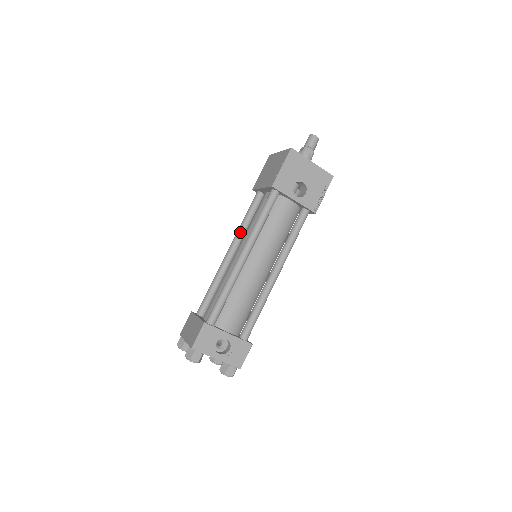
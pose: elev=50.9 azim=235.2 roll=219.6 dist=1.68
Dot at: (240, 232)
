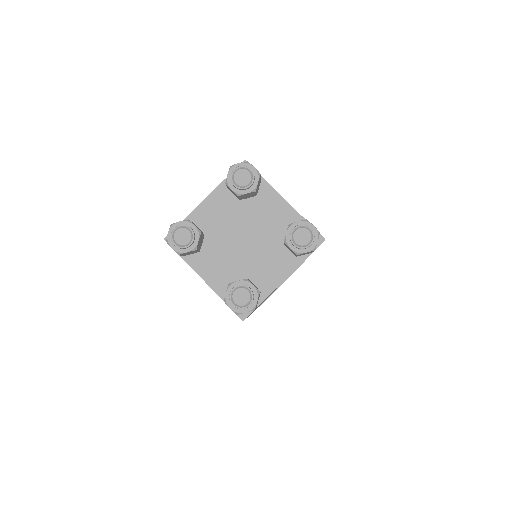
Dot at: occluded
